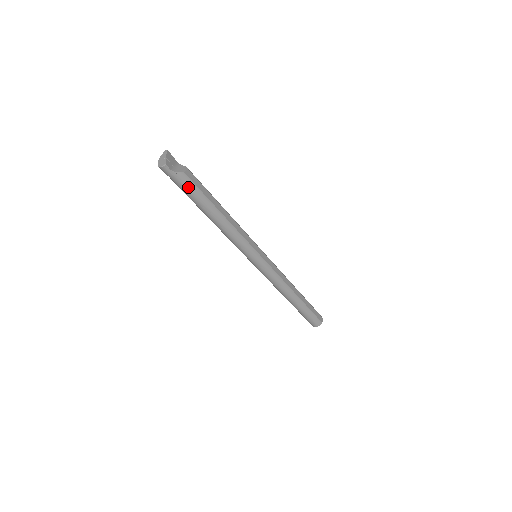
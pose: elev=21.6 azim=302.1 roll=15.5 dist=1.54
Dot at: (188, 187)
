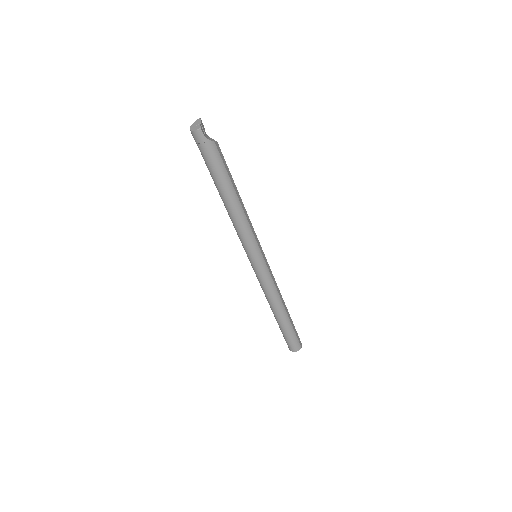
Dot at: (215, 159)
